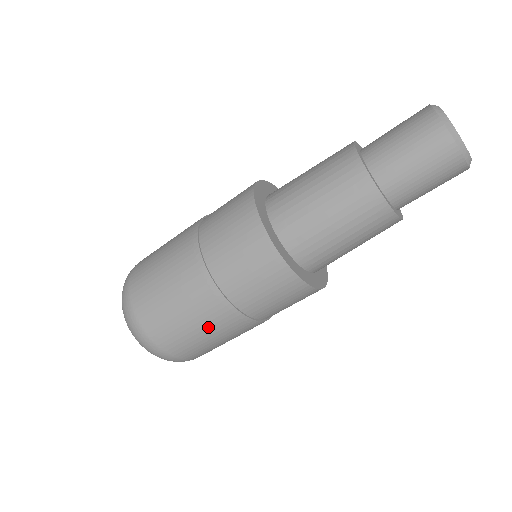
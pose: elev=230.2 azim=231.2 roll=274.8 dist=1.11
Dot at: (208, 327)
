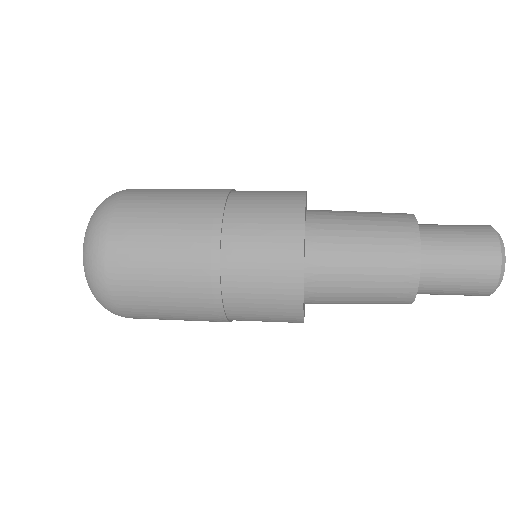
Dot at: occluded
